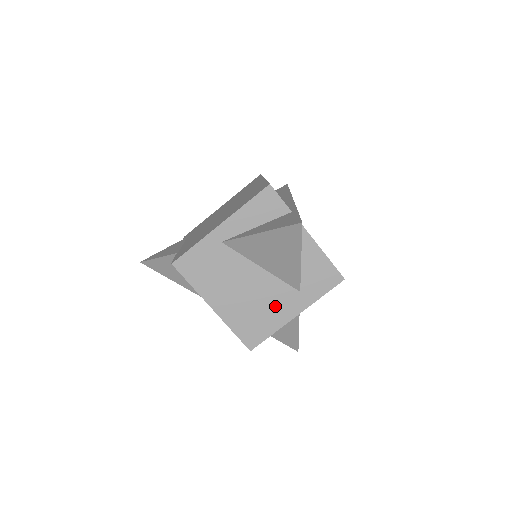
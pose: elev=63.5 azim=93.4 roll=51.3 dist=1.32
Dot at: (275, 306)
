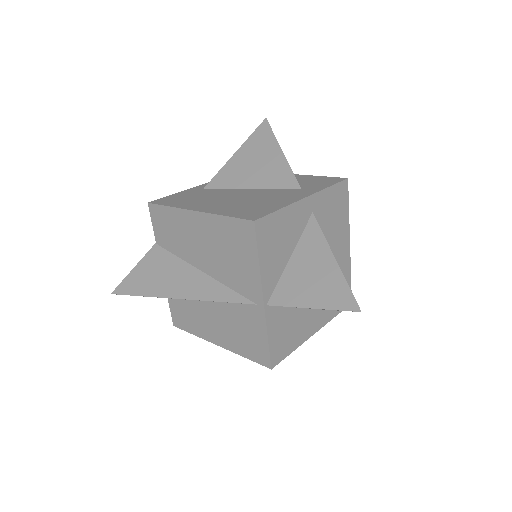
Dot at: (275, 198)
